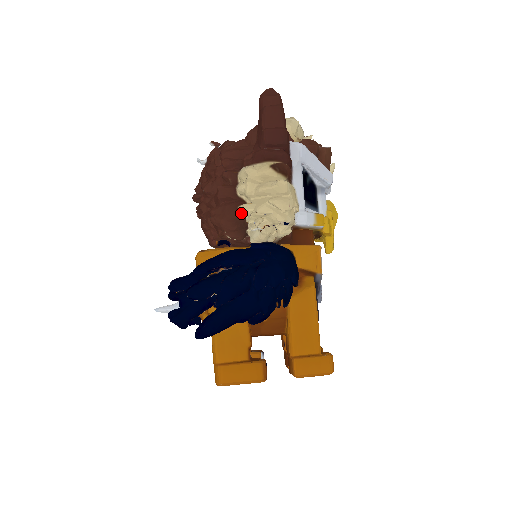
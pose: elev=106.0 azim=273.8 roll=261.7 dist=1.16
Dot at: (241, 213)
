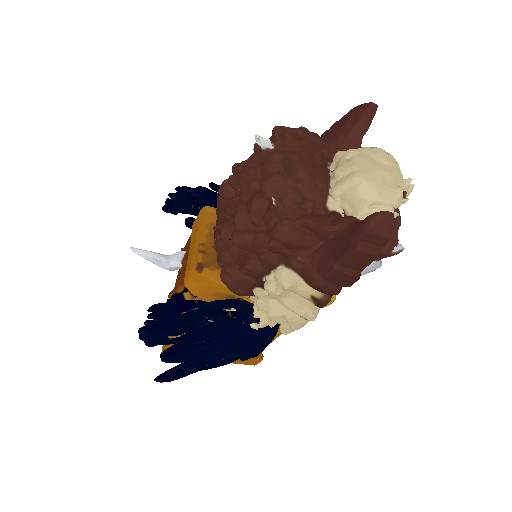
Dot at: (255, 292)
